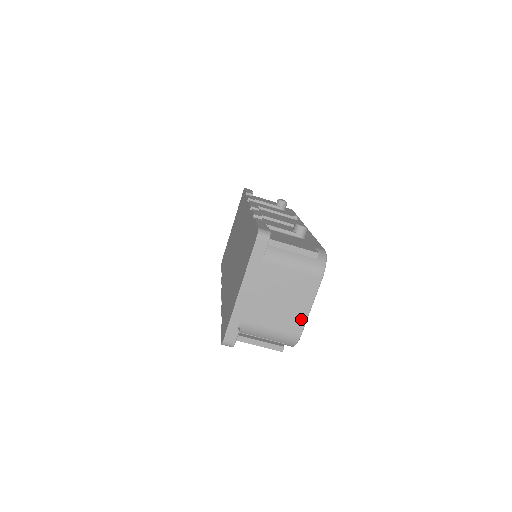
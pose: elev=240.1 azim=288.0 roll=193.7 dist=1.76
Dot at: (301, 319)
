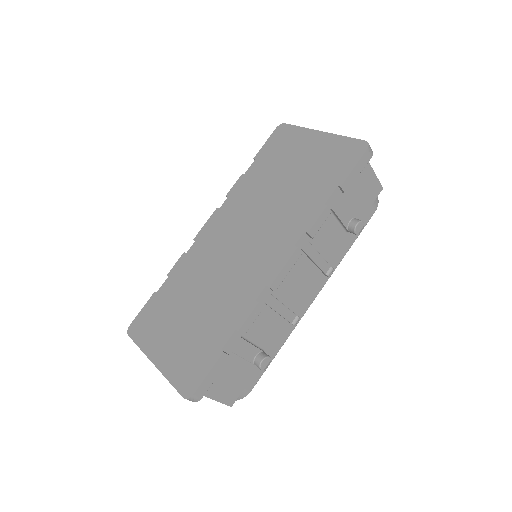
Dot at: occluded
